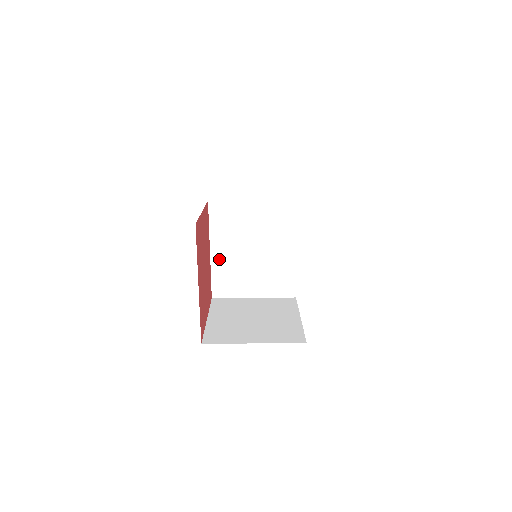
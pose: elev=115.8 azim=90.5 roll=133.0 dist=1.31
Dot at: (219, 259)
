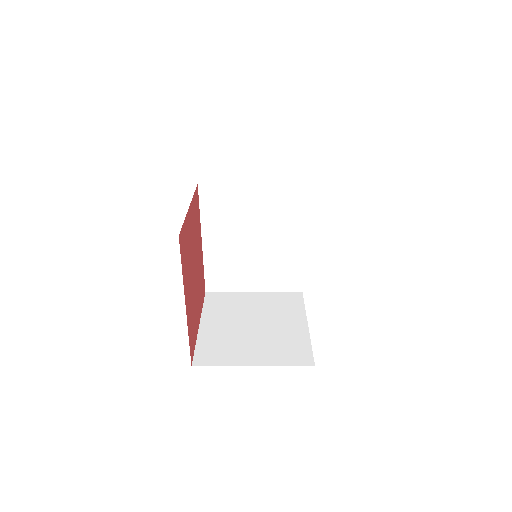
Dot at: (213, 250)
